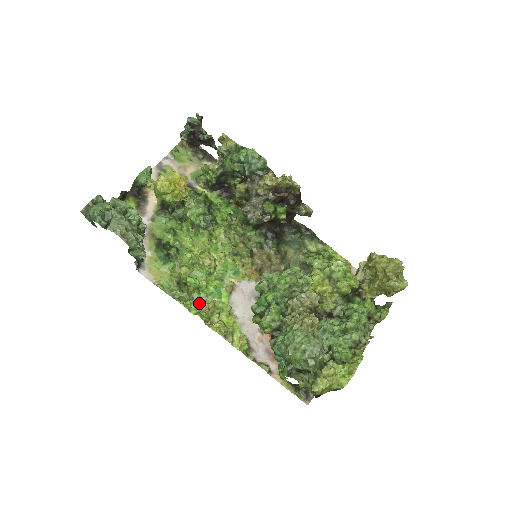
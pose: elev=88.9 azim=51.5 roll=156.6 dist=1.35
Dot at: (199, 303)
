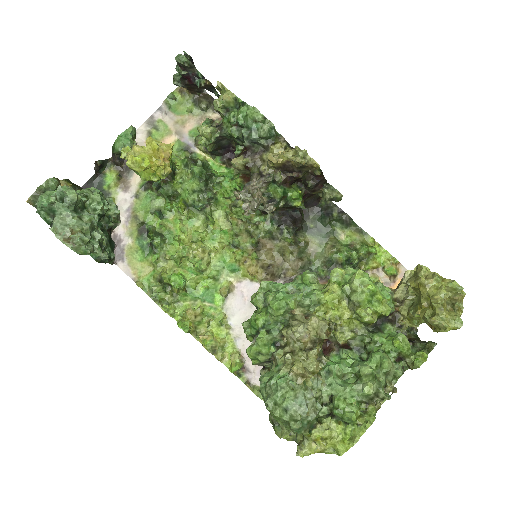
Dot at: (184, 308)
